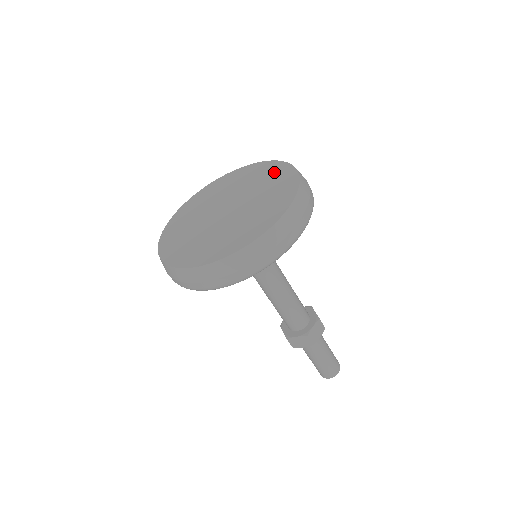
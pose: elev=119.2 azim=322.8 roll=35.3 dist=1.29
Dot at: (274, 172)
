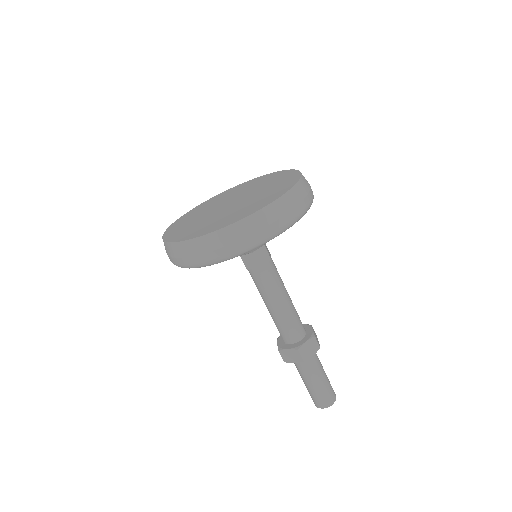
Dot at: (283, 177)
